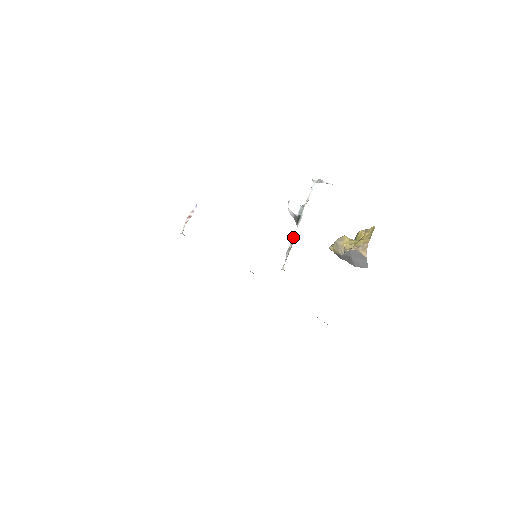
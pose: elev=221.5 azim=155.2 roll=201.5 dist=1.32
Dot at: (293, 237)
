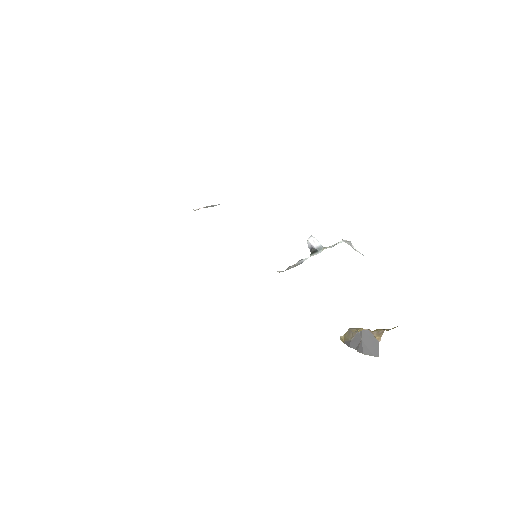
Dot at: (302, 260)
